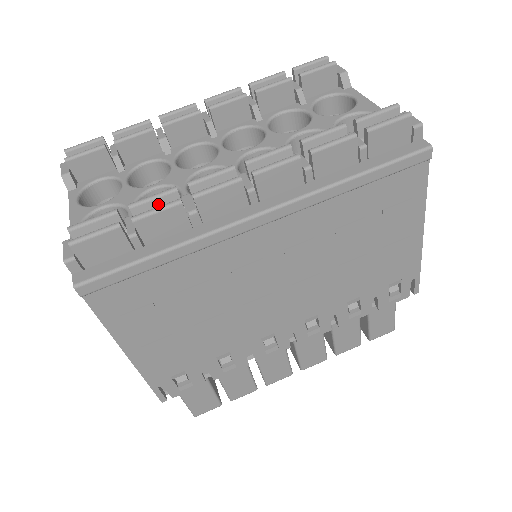
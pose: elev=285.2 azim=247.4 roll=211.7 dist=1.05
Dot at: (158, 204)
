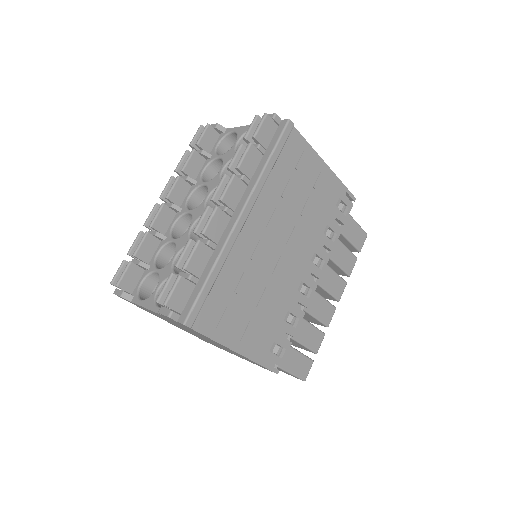
Dot at: (188, 254)
